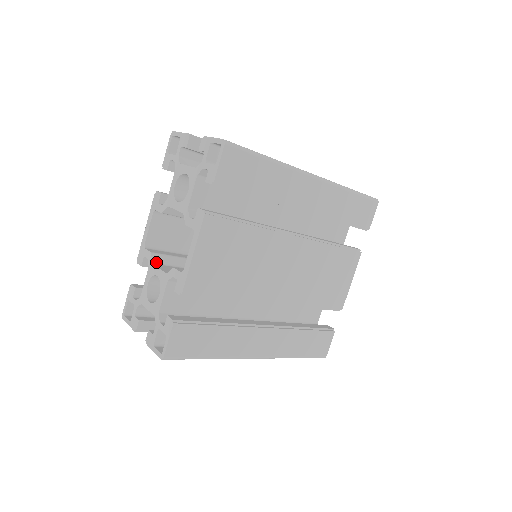
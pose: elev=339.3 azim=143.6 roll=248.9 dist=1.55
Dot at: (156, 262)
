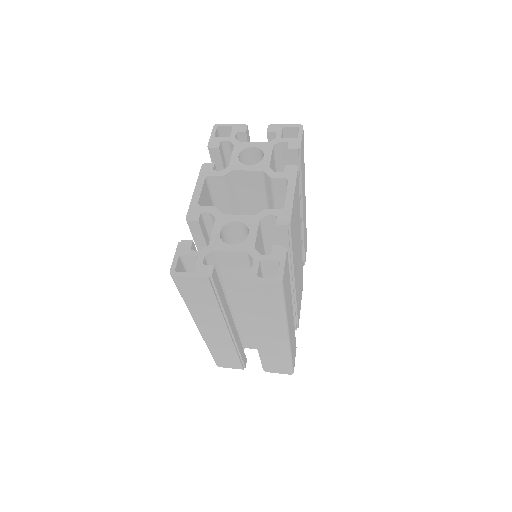
Dot at: (221, 216)
